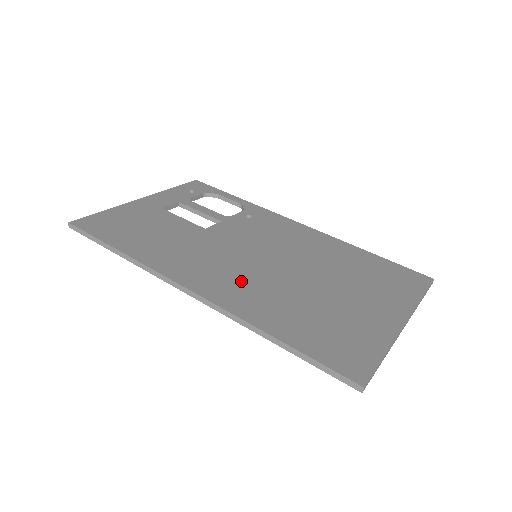
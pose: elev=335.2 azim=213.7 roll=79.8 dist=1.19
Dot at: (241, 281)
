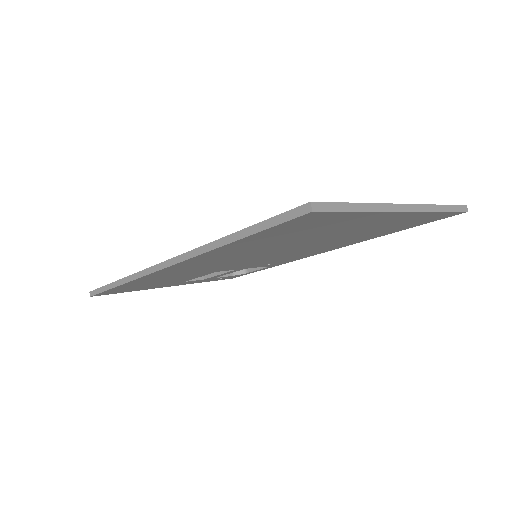
Dot at: occluded
